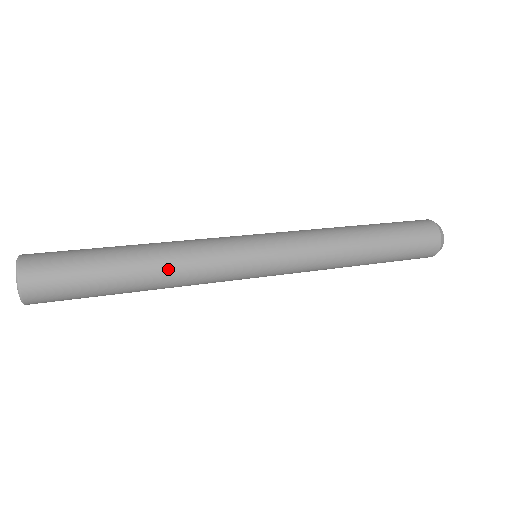
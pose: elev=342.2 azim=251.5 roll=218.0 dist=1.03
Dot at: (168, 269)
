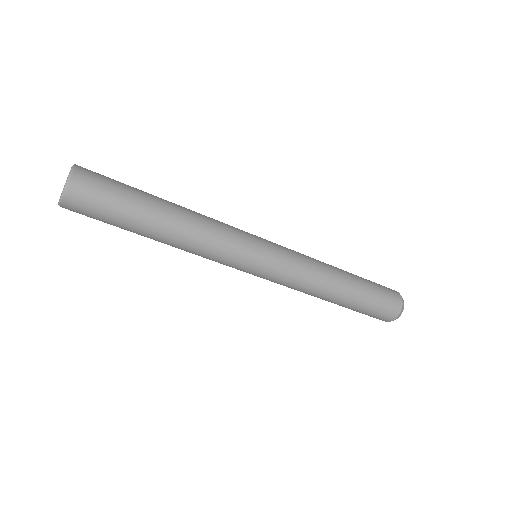
Dot at: (188, 229)
